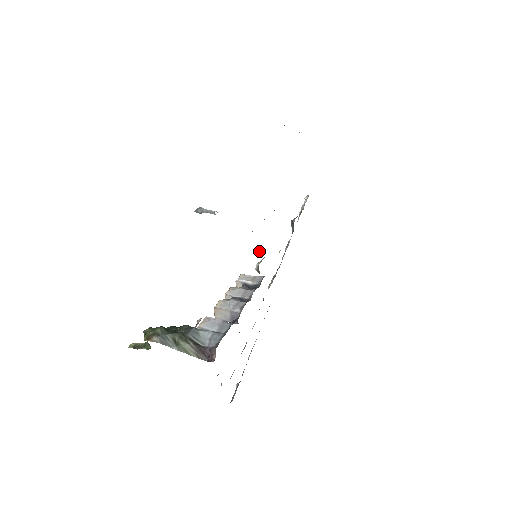
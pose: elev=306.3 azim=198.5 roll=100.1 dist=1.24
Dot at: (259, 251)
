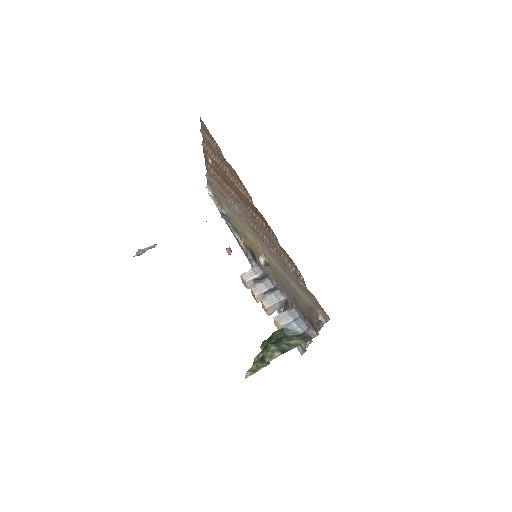
Dot at: (230, 251)
